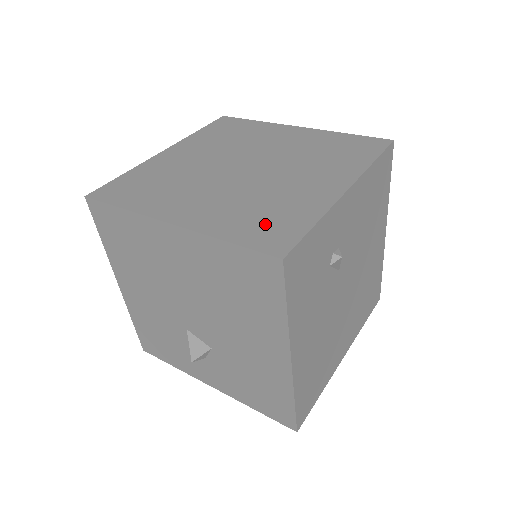
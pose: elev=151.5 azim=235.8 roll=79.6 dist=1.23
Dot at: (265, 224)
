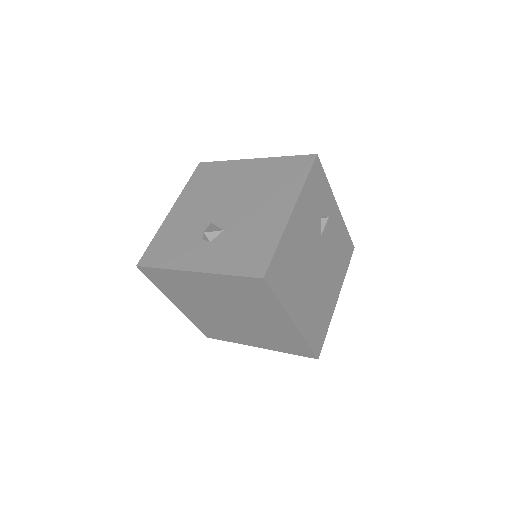
Dot at: occluded
